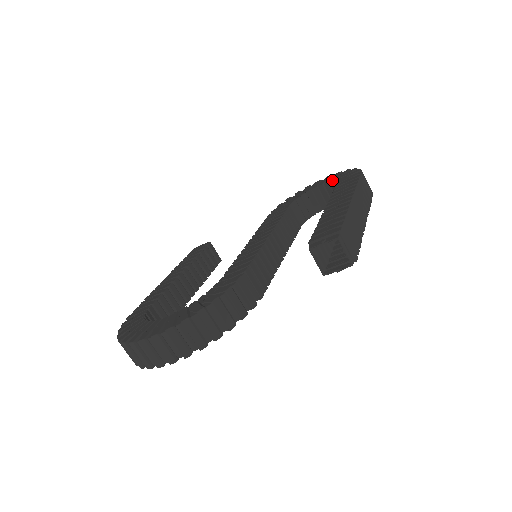
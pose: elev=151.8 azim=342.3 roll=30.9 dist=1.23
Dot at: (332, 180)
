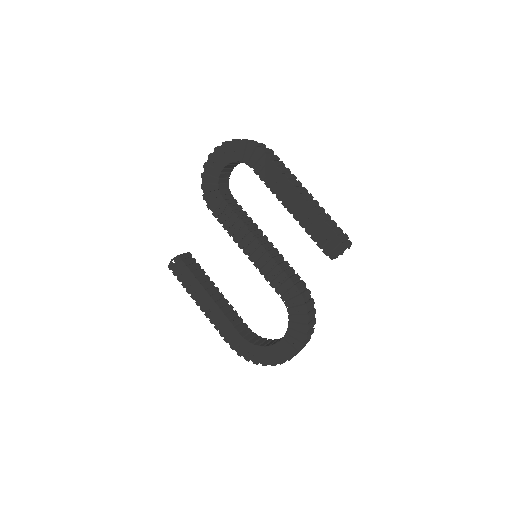
Dot at: (234, 160)
